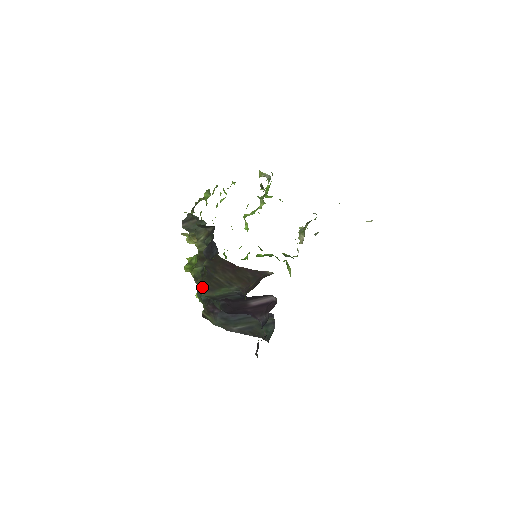
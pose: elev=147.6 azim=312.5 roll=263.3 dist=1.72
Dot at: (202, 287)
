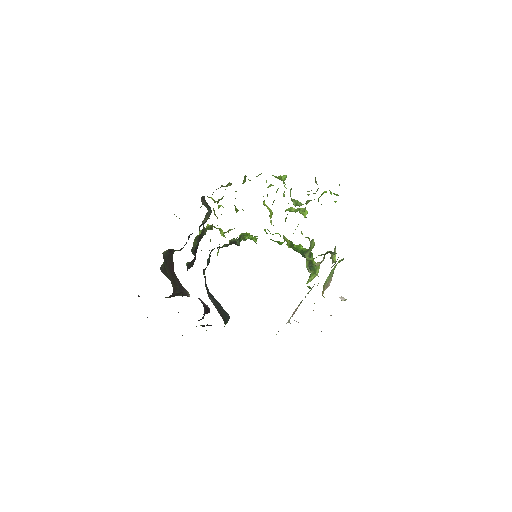
Dot at: (161, 266)
